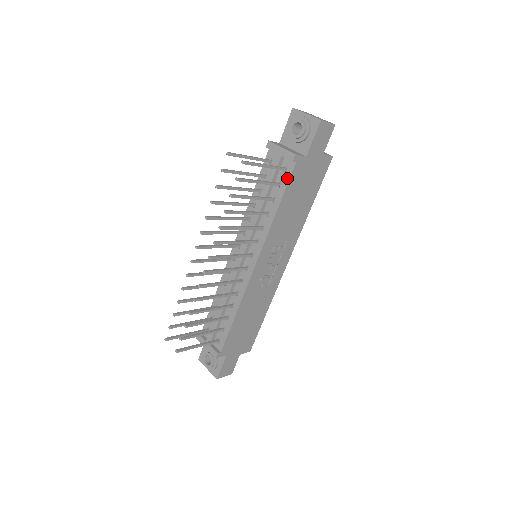
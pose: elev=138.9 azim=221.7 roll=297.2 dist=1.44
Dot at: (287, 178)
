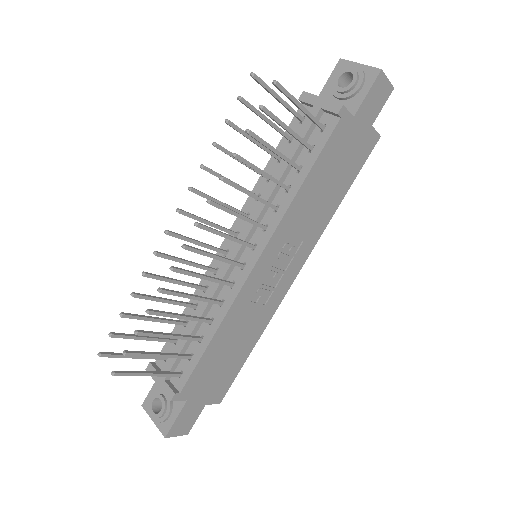
Dot at: (324, 139)
